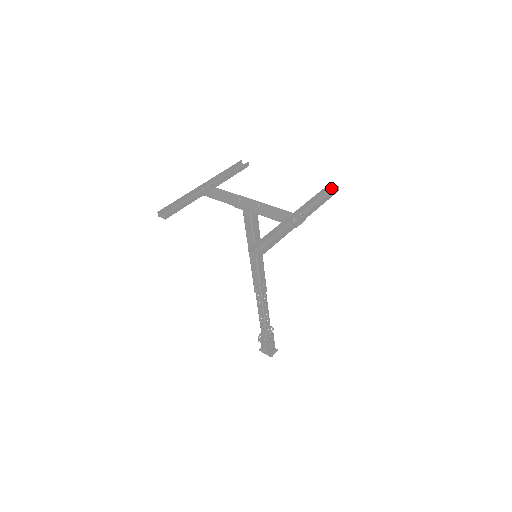
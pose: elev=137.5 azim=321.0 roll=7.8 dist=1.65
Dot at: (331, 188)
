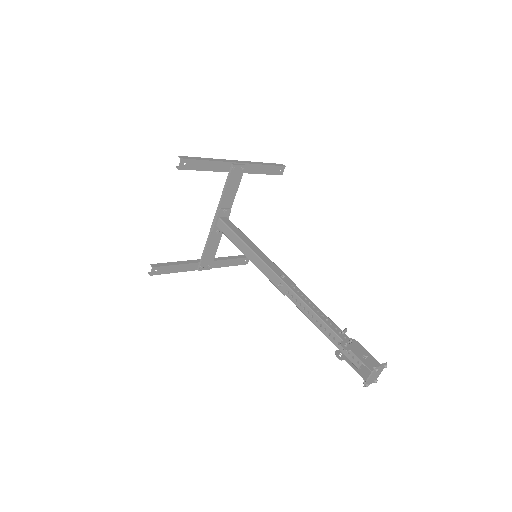
Dot at: (282, 173)
